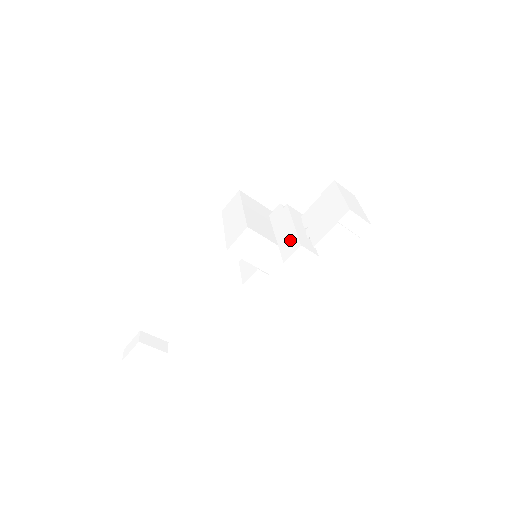
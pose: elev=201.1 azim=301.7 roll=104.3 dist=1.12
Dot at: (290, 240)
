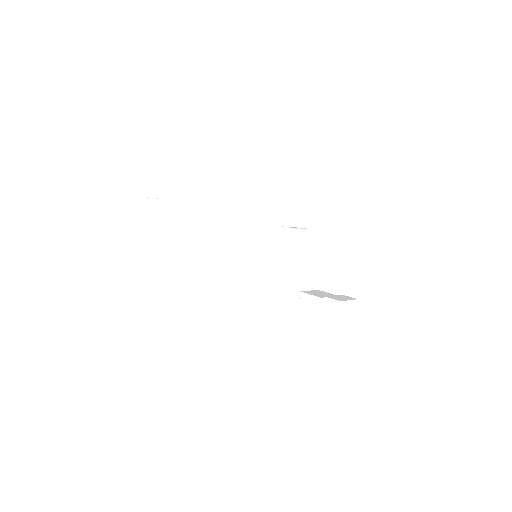
Dot at: (285, 296)
